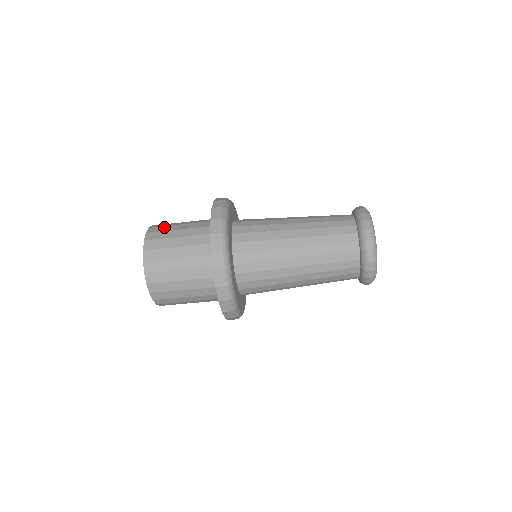
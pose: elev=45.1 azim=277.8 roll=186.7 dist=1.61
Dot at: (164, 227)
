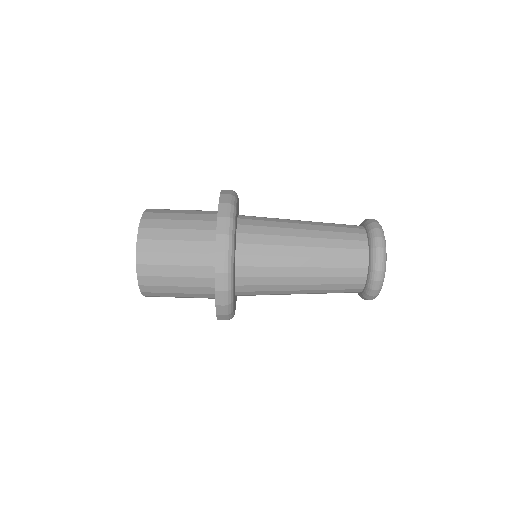
Dot at: occluded
